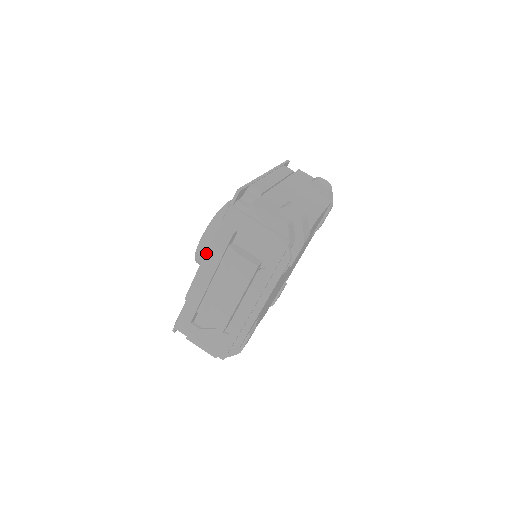
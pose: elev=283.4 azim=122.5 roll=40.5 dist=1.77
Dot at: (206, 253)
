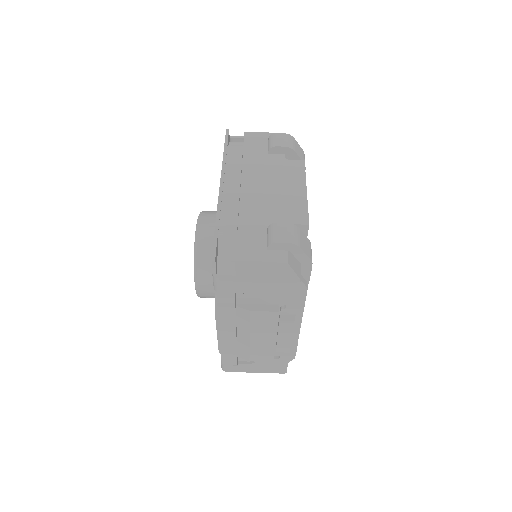
Dot at: (216, 319)
